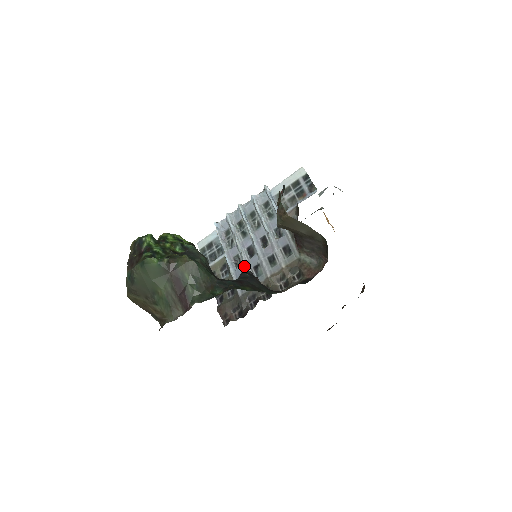
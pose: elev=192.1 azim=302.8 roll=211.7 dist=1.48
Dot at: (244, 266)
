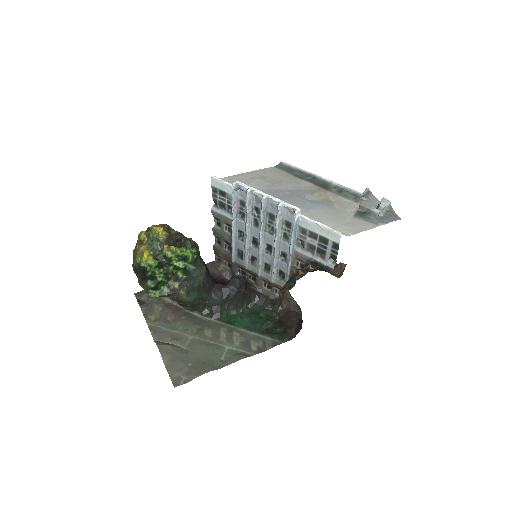
Dot at: (244, 248)
